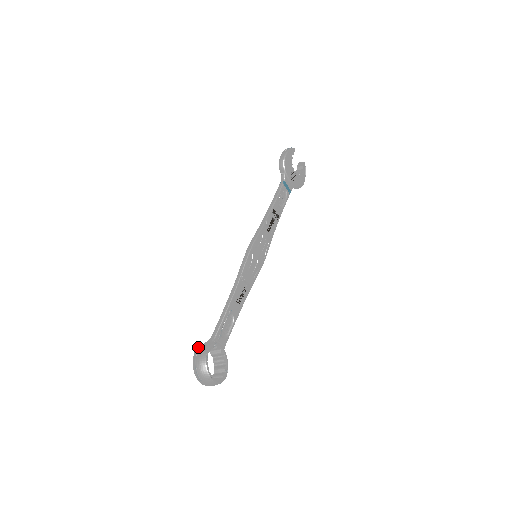
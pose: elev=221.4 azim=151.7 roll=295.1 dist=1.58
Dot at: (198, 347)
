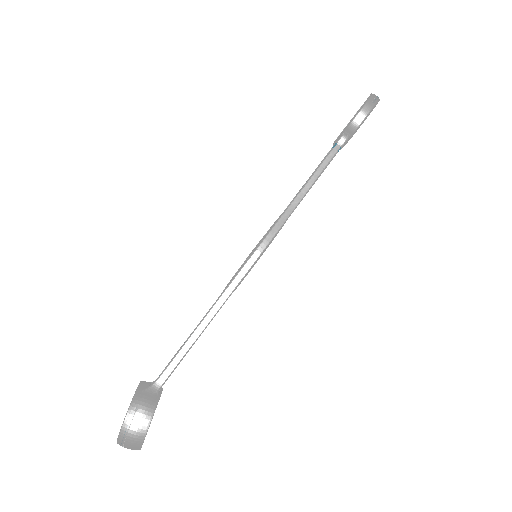
Dot at: (136, 400)
